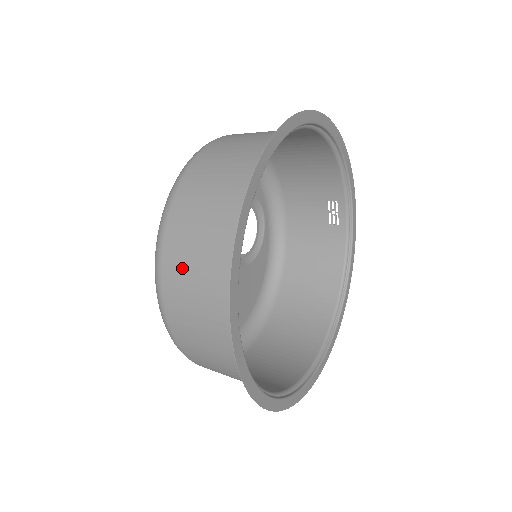
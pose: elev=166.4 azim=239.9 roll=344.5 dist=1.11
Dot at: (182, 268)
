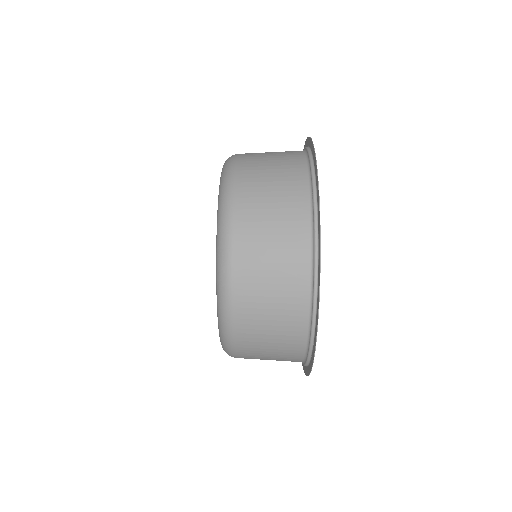
Dot at: (258, 193)
